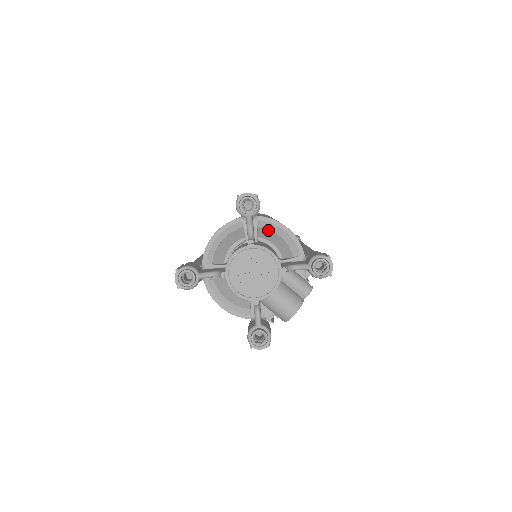
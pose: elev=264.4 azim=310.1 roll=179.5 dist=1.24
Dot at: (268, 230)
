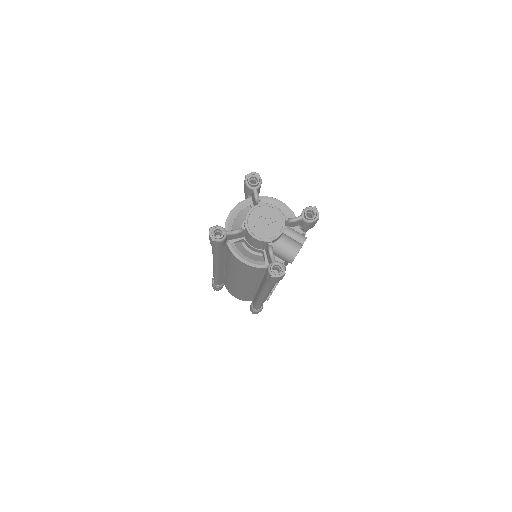
Dot at: occluded
